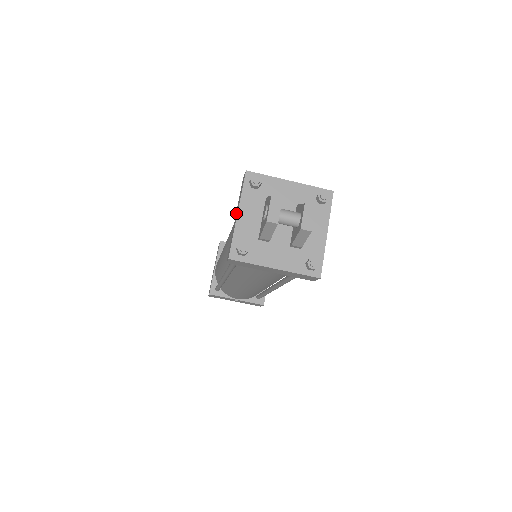
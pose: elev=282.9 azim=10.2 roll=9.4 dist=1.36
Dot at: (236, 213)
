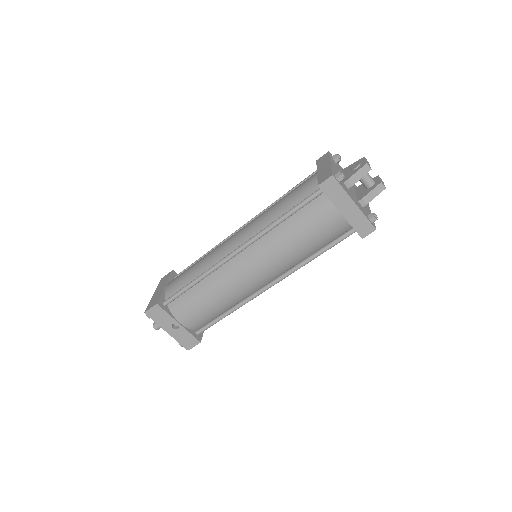
Dot at: (321, 167)
